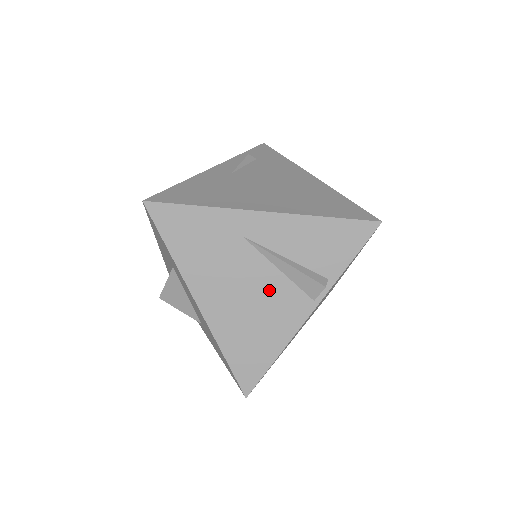
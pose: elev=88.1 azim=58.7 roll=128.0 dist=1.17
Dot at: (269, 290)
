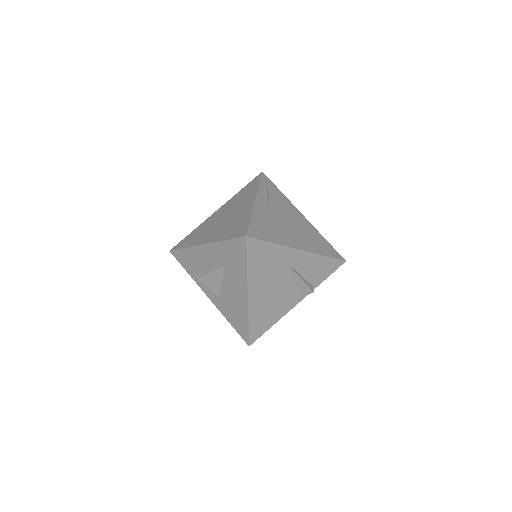
Dot at: (285, 290)
